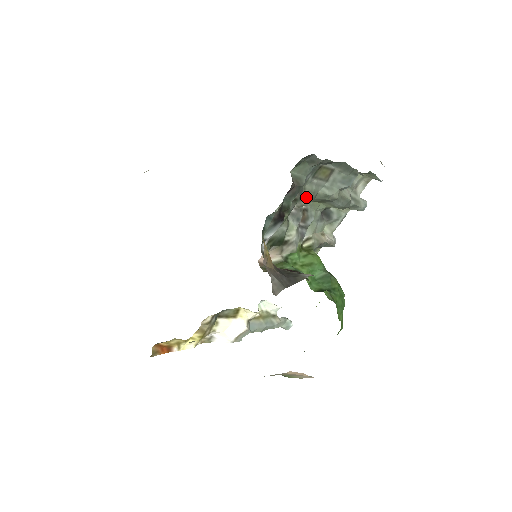
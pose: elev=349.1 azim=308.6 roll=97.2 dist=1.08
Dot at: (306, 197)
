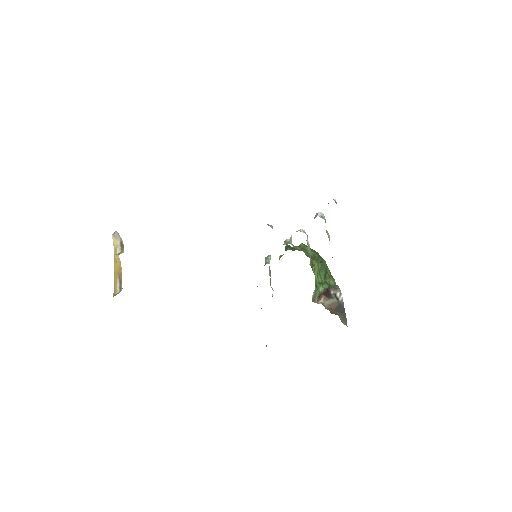
Dot at: occluded
